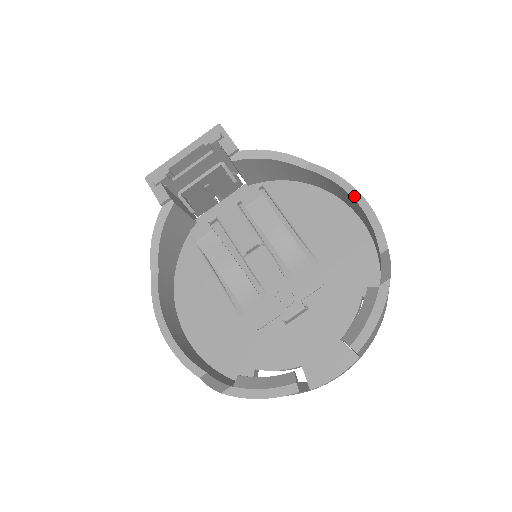
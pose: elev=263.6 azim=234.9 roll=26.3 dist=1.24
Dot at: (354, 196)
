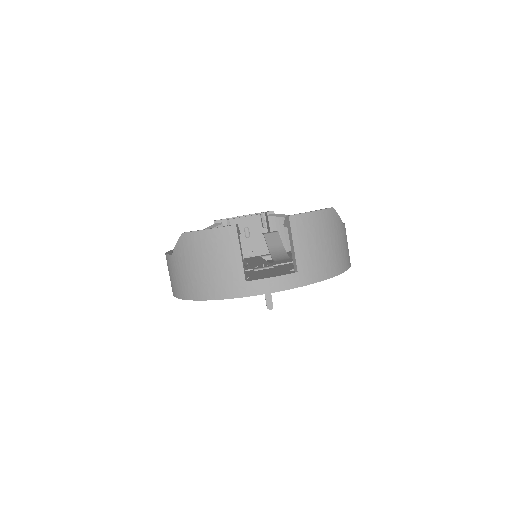
Dot at: occluded
